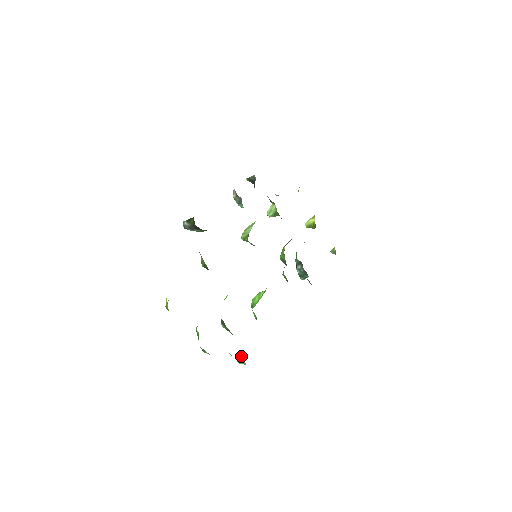
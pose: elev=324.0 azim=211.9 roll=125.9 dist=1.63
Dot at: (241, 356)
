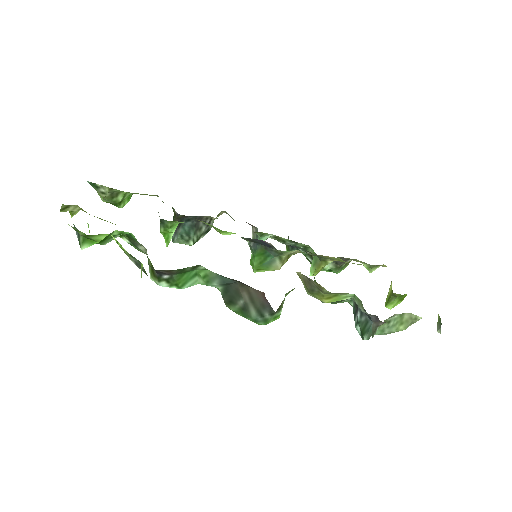
Dot at: (141, 266)
